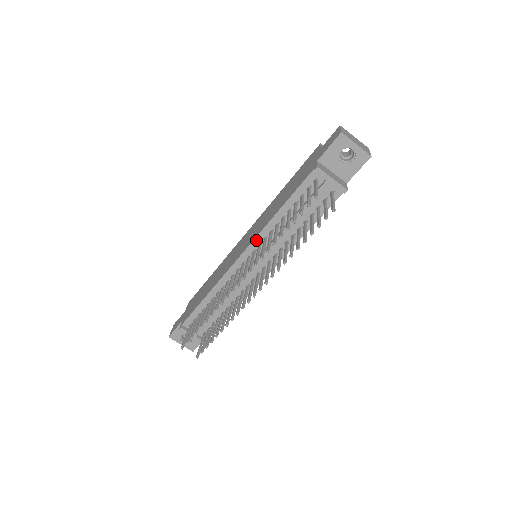
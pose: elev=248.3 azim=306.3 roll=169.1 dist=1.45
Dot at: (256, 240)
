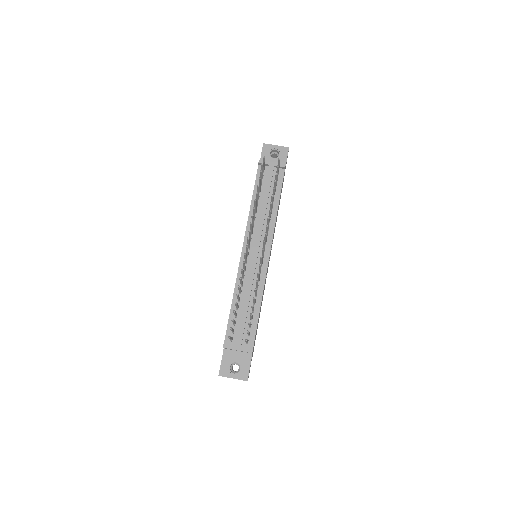
Dot at: (247, 231)
